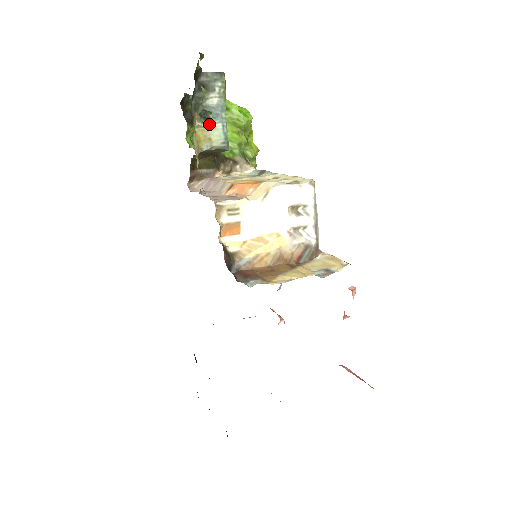
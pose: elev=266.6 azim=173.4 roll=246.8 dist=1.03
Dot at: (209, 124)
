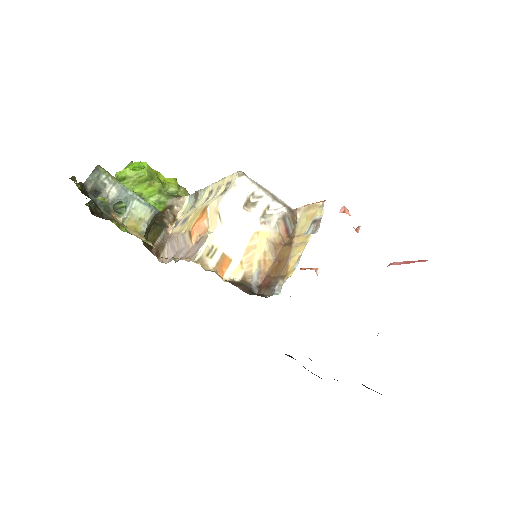
Dot at: (128, 210)
